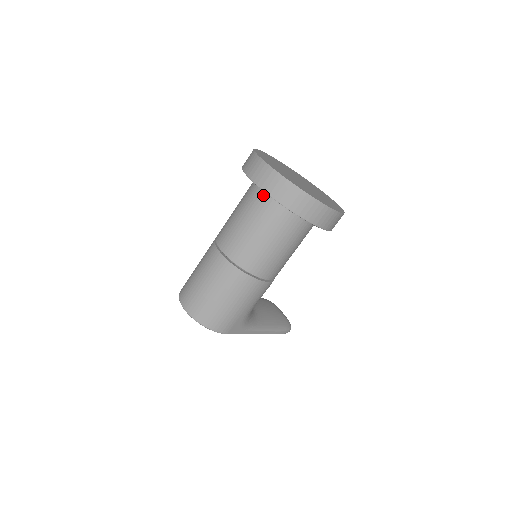
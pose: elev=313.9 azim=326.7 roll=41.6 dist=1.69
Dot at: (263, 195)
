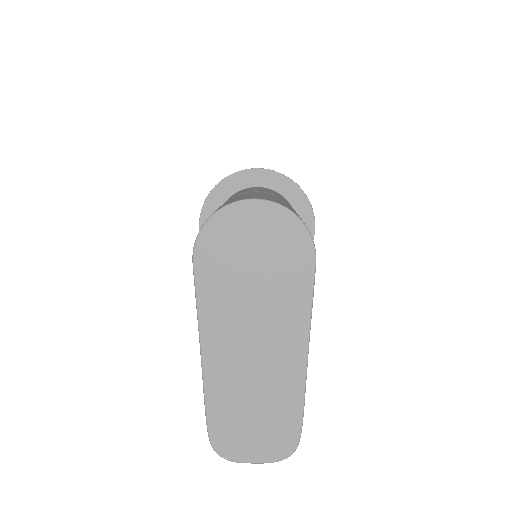
Dot at: (261, 187)
